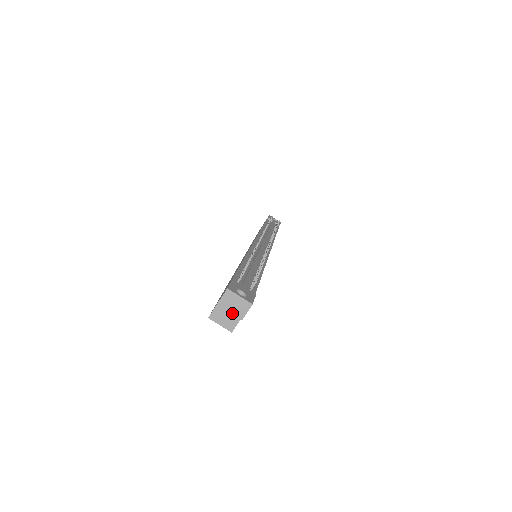
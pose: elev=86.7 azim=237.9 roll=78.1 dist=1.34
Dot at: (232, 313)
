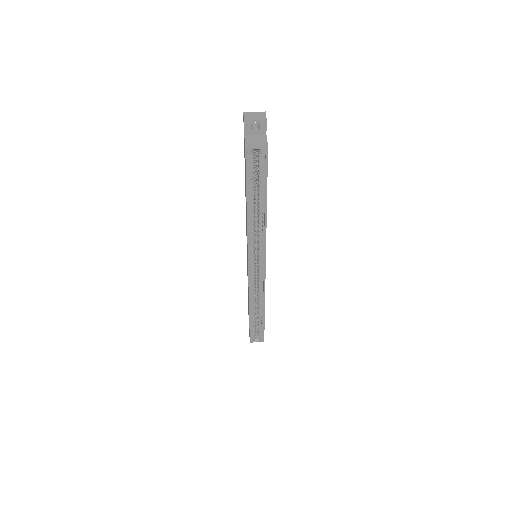
Dot at: (257, 119)
